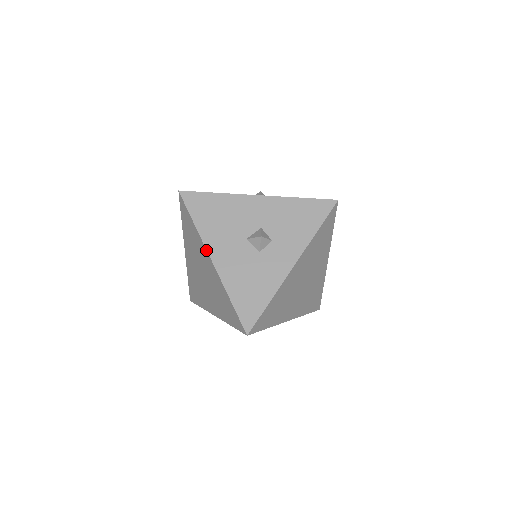
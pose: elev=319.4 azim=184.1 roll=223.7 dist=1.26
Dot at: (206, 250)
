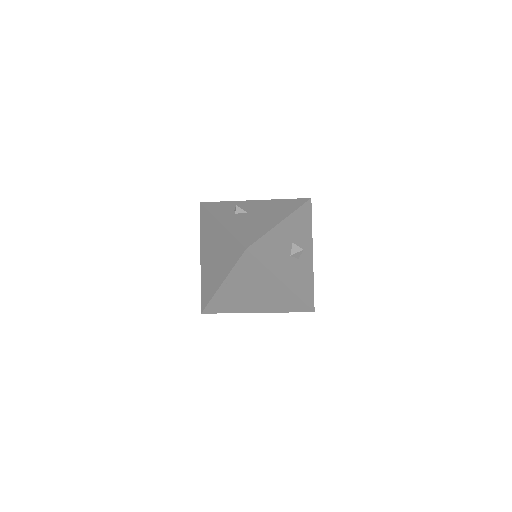
Dot at: (278, 279)
